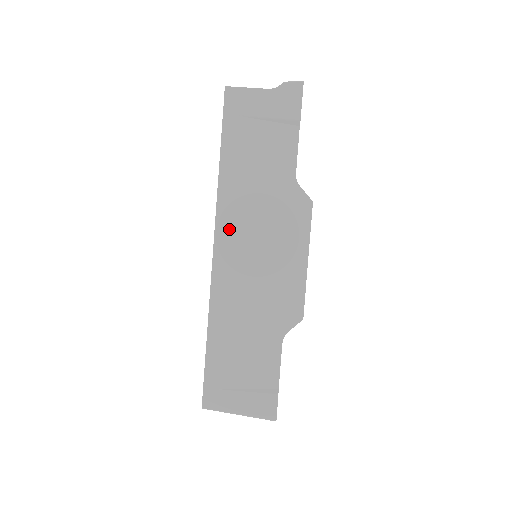
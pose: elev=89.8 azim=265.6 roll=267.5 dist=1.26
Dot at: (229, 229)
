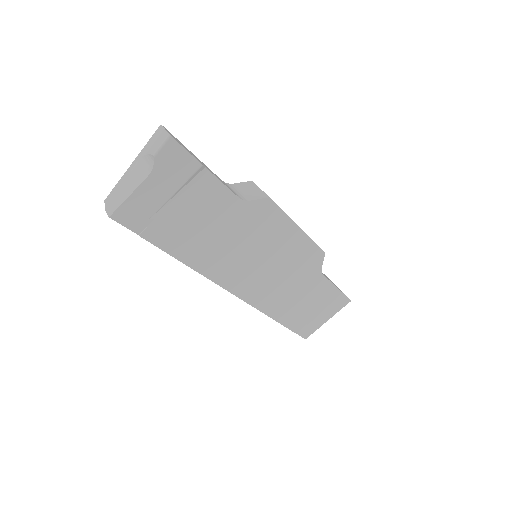
Dot at: (230, 276)
